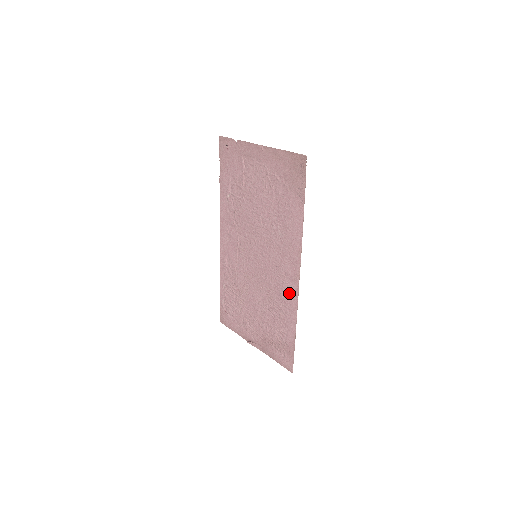
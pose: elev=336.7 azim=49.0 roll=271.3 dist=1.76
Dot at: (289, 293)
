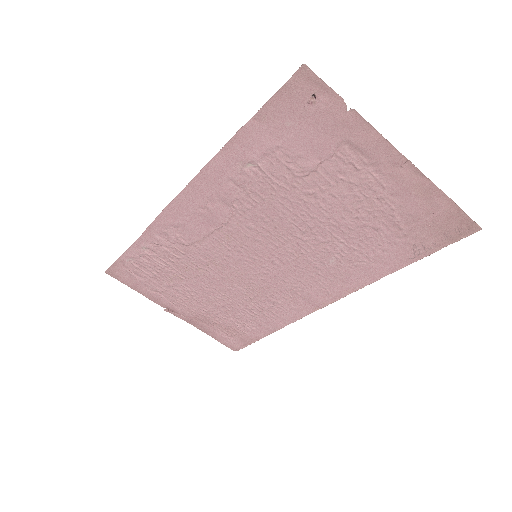
Dot at: (292, 308)
